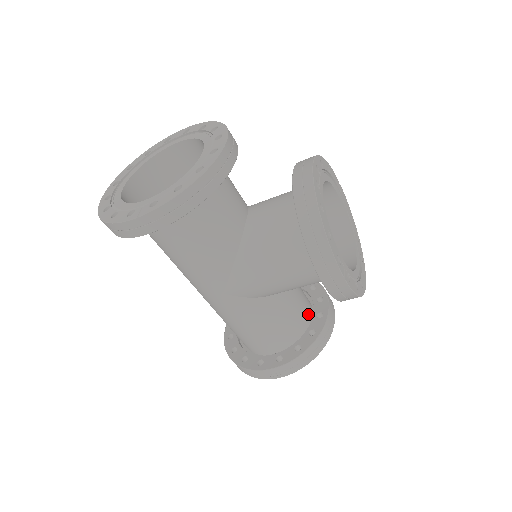
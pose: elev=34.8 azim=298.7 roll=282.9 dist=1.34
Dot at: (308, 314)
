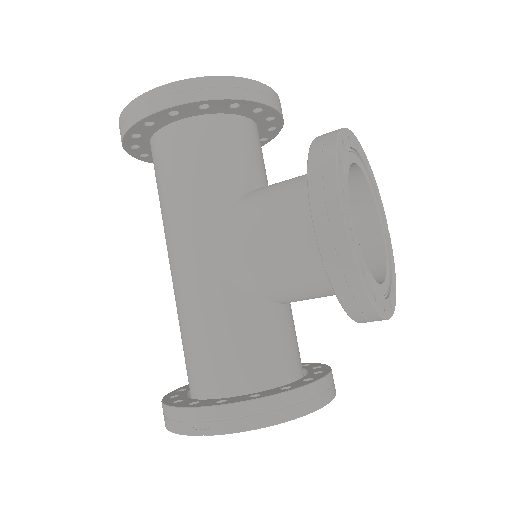
Dot at: (293, 376)
